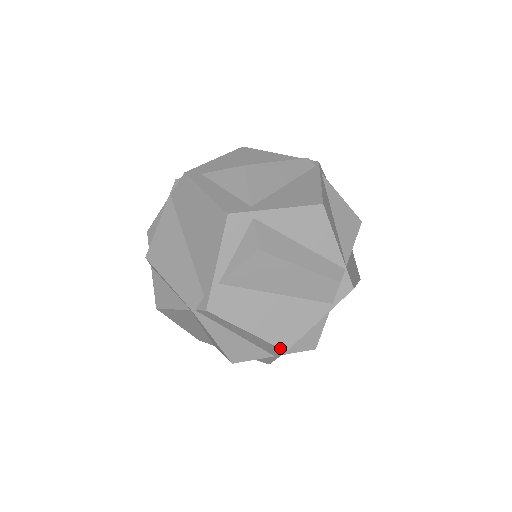
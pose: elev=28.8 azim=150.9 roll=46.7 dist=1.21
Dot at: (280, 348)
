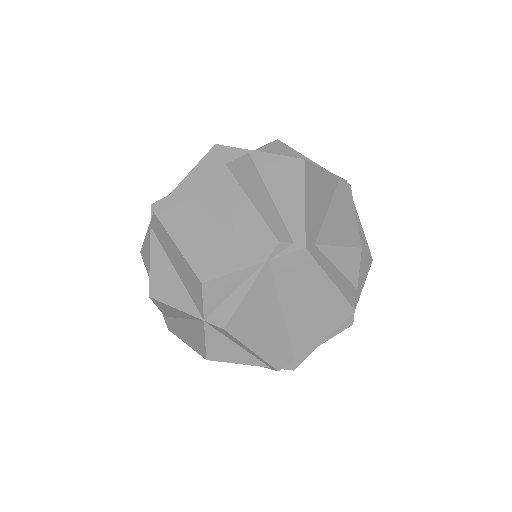
Dot at: occluded
